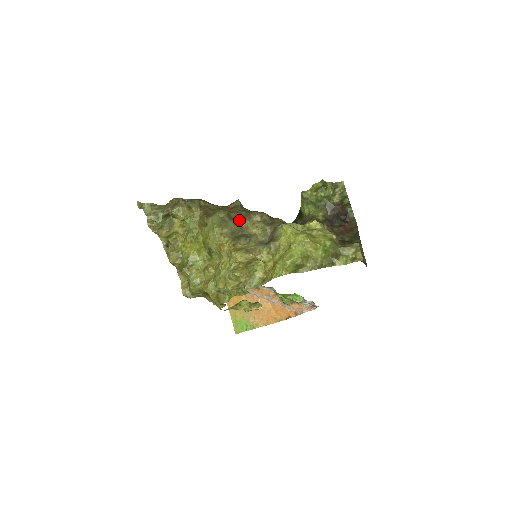
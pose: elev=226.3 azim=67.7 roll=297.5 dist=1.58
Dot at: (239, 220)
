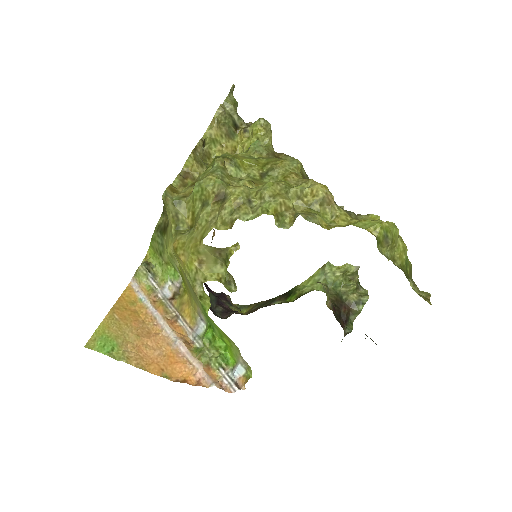
Dot at: occluded
